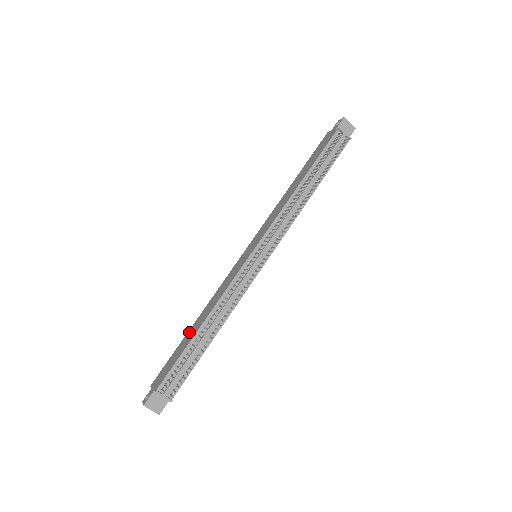
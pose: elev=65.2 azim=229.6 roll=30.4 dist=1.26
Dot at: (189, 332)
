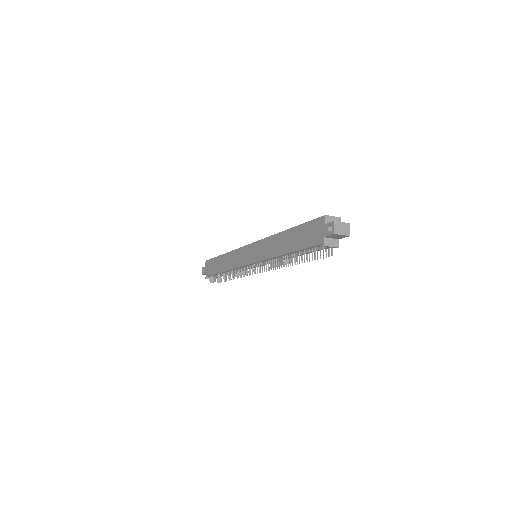
Dot at: (220, 259)
